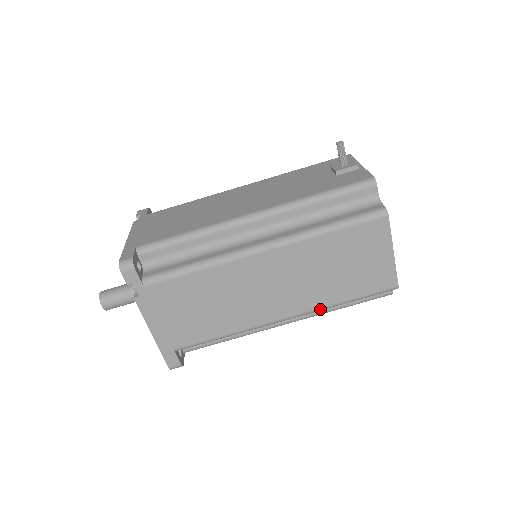
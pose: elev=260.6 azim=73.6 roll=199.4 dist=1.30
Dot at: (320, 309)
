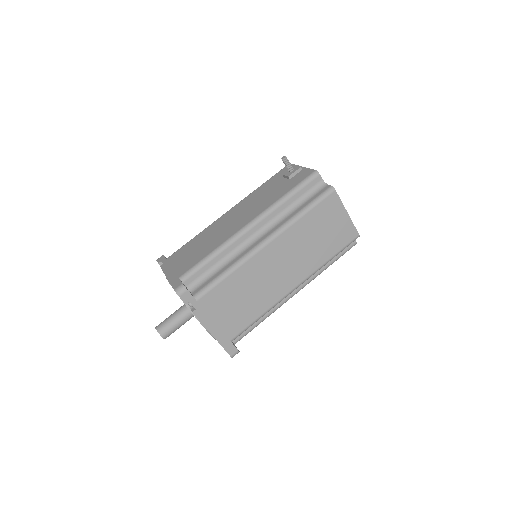
Dot at: (316, 271)
